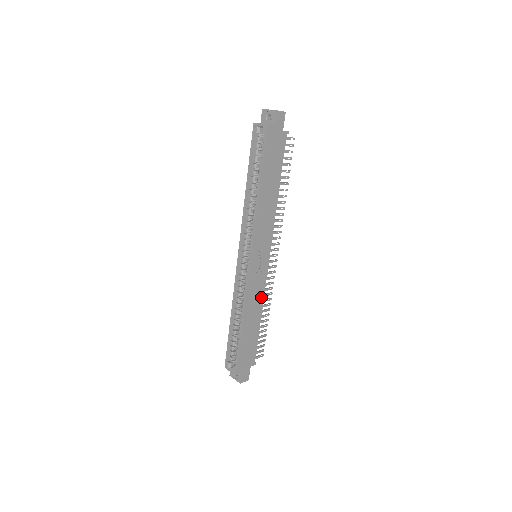
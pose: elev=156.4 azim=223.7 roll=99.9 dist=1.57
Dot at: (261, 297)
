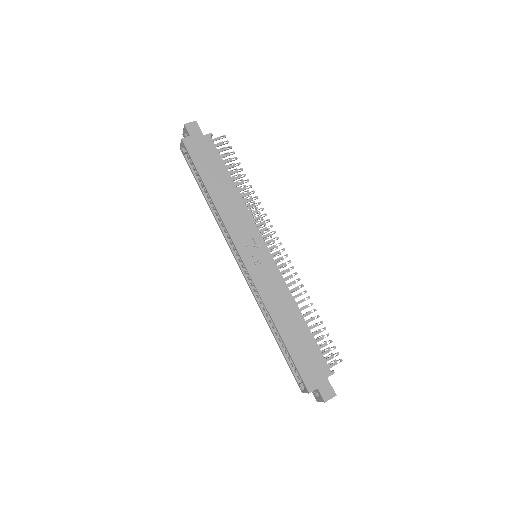
Dot at: (286, 293)
